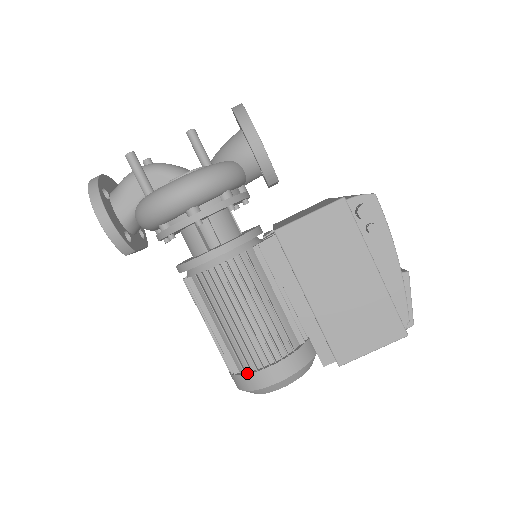
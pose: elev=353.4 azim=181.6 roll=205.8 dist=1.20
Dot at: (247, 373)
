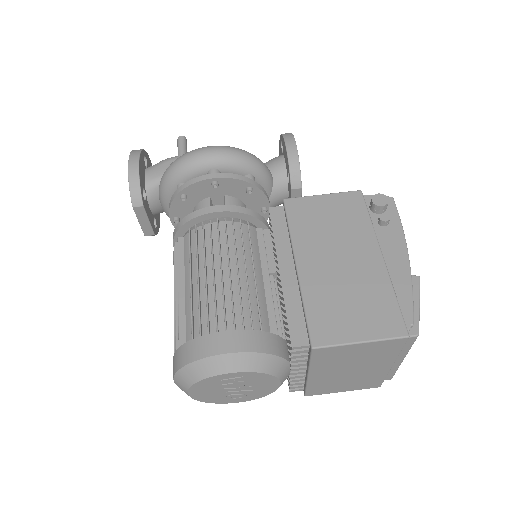
Dot at: (195, 338)
